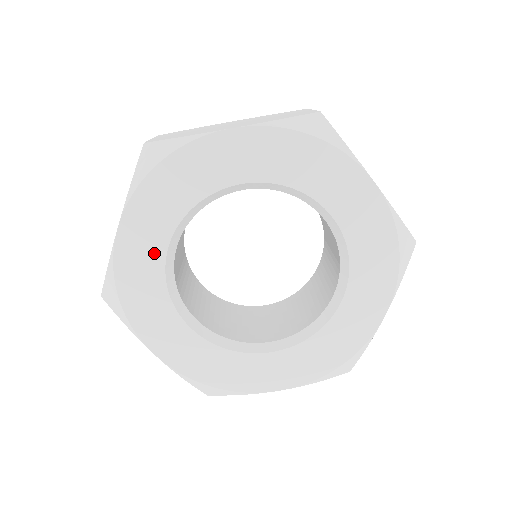
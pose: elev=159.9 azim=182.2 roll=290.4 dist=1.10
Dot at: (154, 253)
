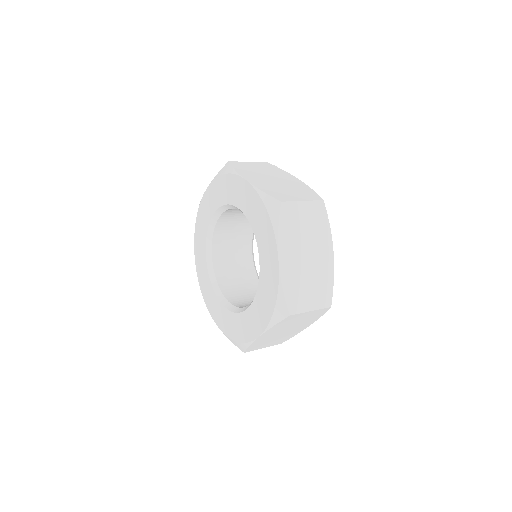
Dot at: (209, 213)
